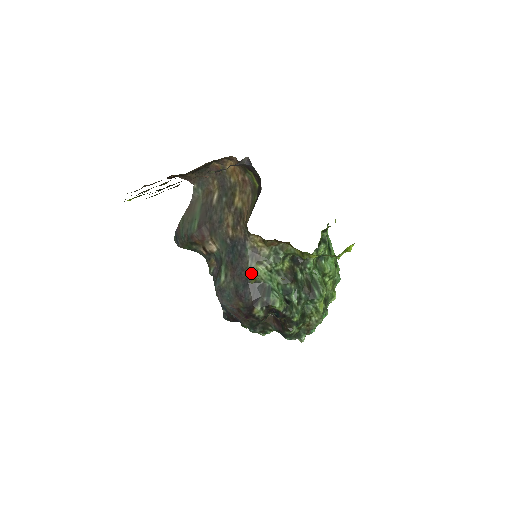
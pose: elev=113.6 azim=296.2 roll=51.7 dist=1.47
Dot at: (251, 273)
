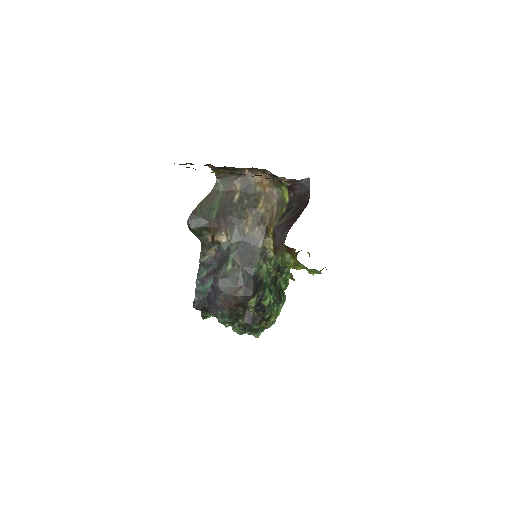
Dot at: (258, 268)
